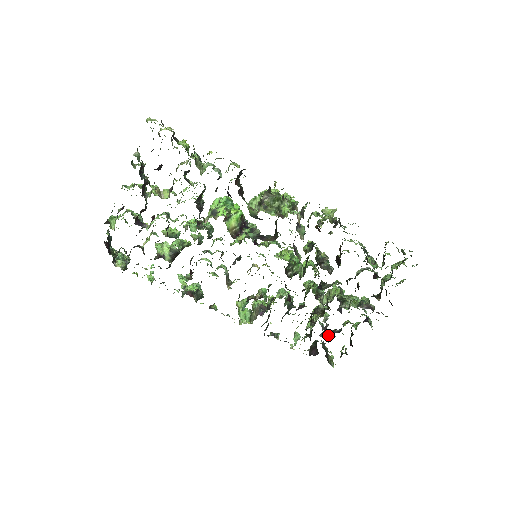
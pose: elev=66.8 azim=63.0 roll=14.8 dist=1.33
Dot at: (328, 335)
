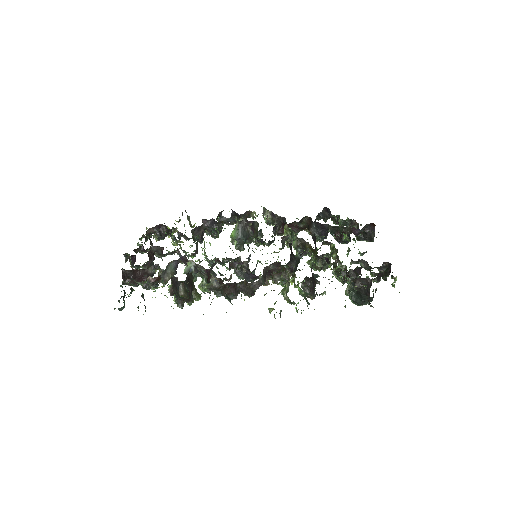
Dot at: occluded
